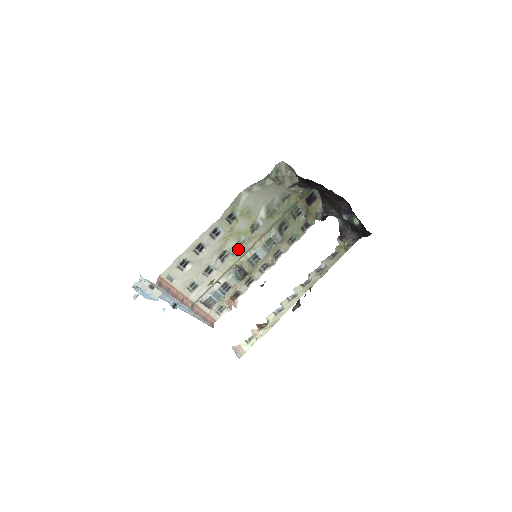
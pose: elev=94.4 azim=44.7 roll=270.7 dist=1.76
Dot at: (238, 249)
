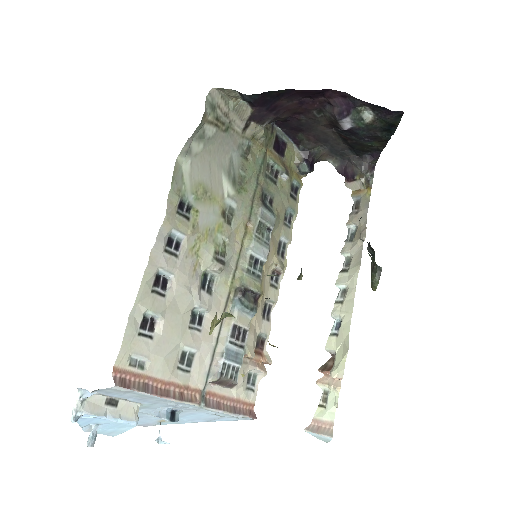
Dot at: (223, 259)
